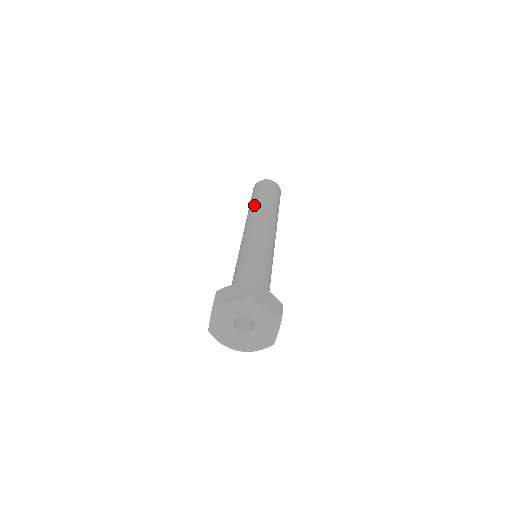
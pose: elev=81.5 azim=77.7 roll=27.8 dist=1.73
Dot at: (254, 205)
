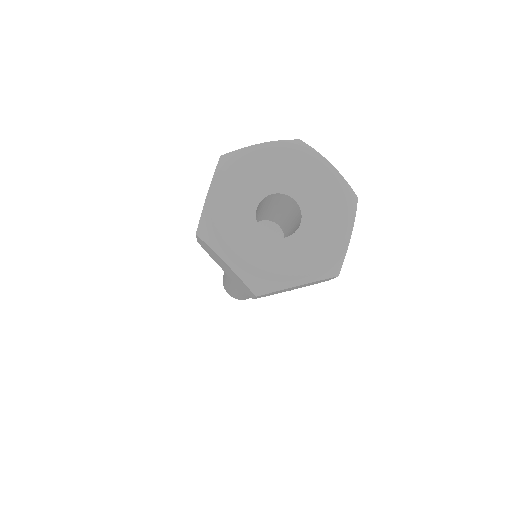
Dot at: occluded
